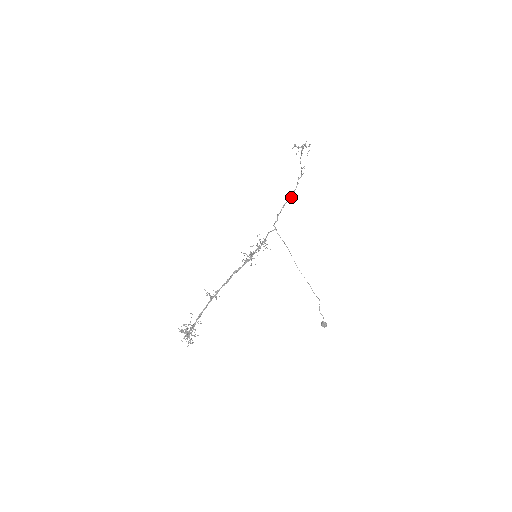
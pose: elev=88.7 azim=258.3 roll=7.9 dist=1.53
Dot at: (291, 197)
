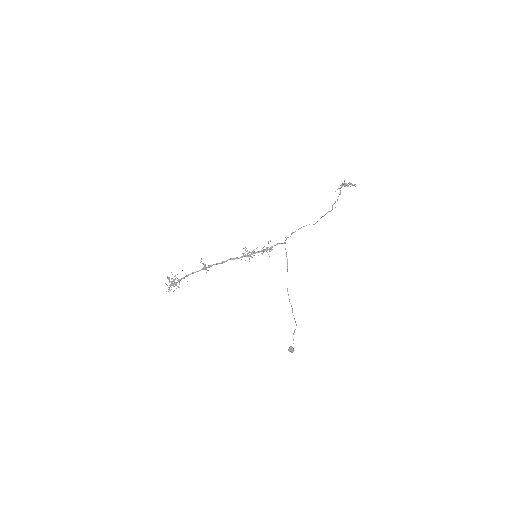
Dot at: occluded
